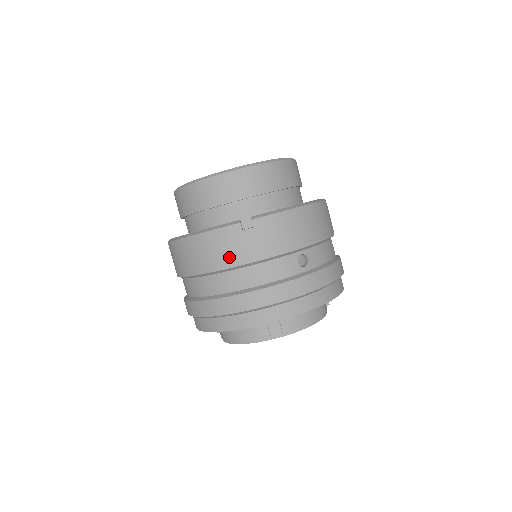
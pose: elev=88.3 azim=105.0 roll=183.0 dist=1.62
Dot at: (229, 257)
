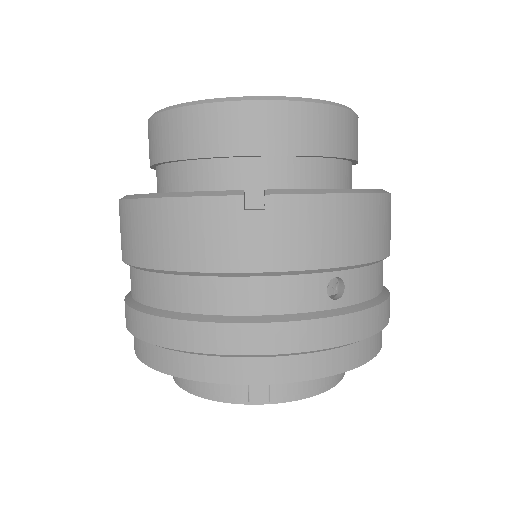
Dot at: (208, 252)
